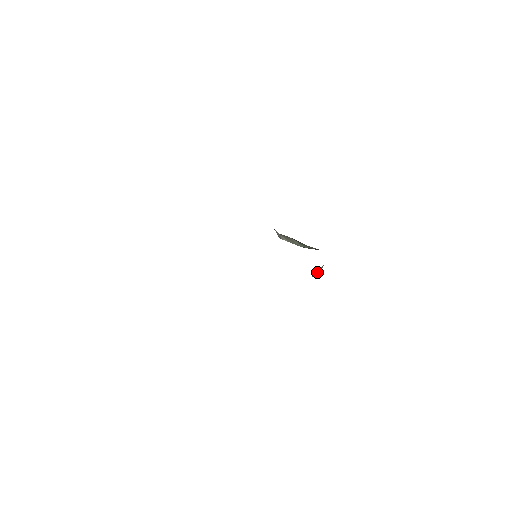
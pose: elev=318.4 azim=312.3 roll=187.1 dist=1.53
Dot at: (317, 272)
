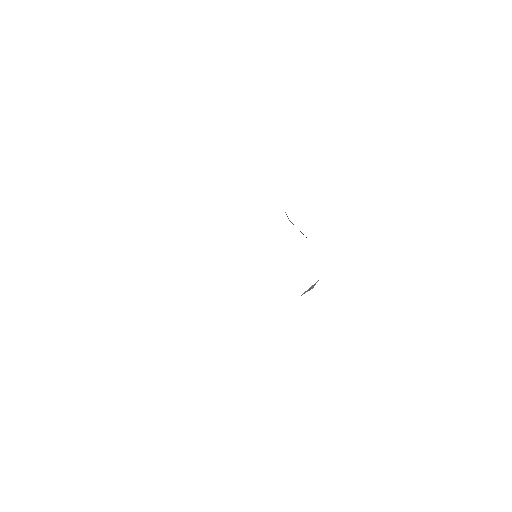
Dot at: (309, 289)
